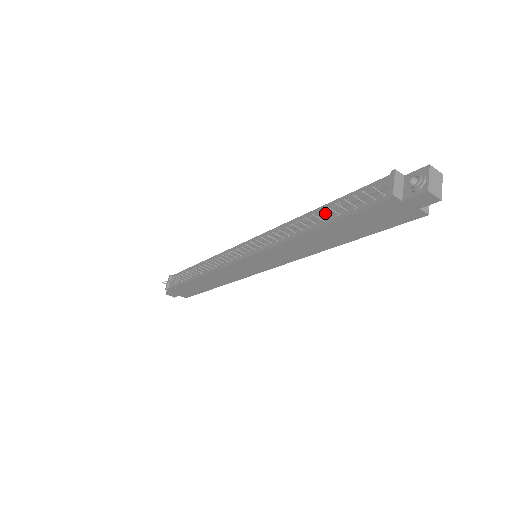
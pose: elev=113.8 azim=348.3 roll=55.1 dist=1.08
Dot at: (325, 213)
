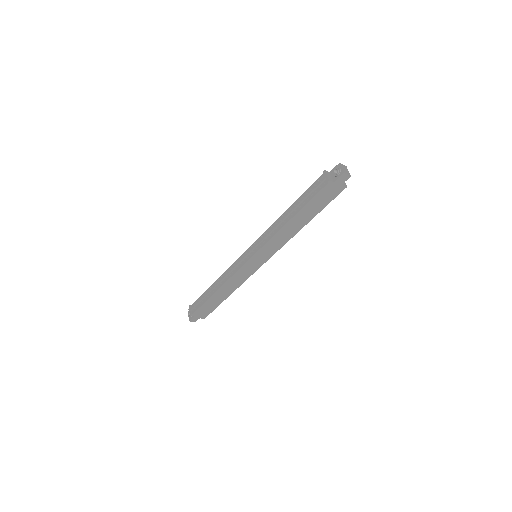
Dot at: (296, 206)
